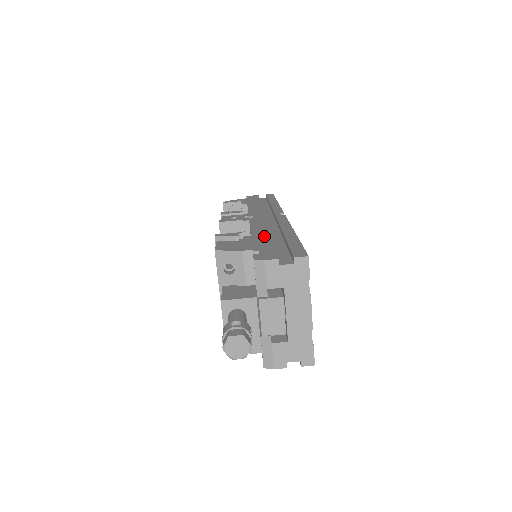
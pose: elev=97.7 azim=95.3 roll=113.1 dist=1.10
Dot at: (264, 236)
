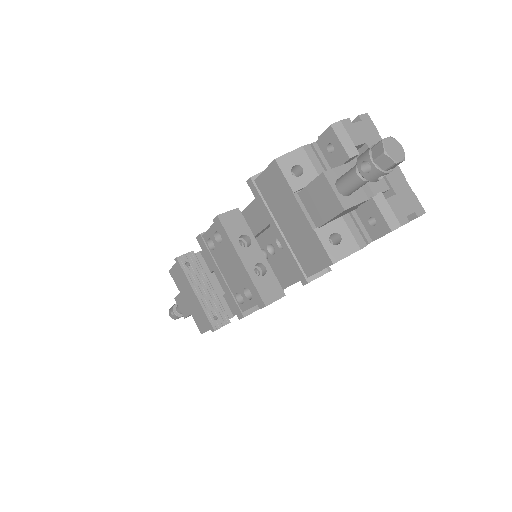
Dot at: occluded
